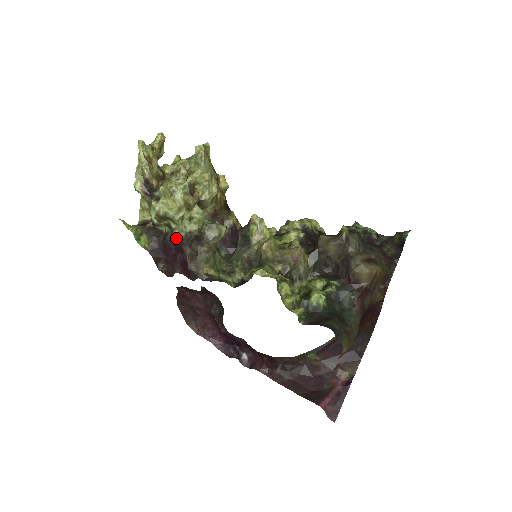
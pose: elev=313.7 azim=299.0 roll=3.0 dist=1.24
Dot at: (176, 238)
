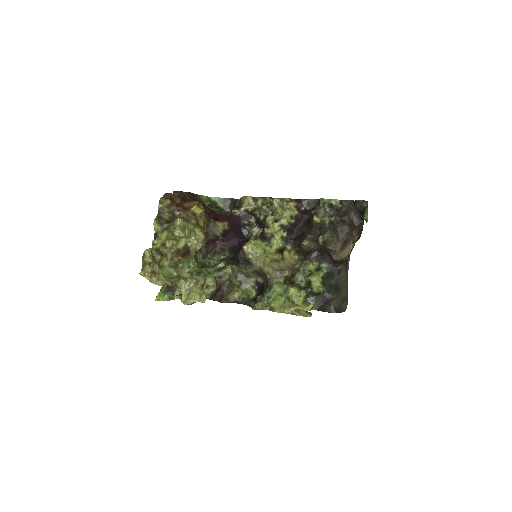
Dot at: occluded
